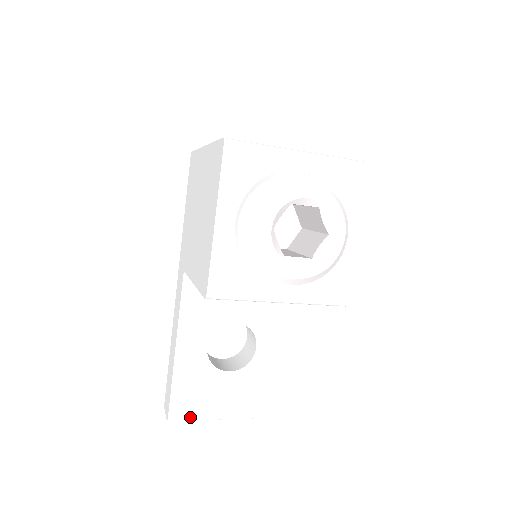
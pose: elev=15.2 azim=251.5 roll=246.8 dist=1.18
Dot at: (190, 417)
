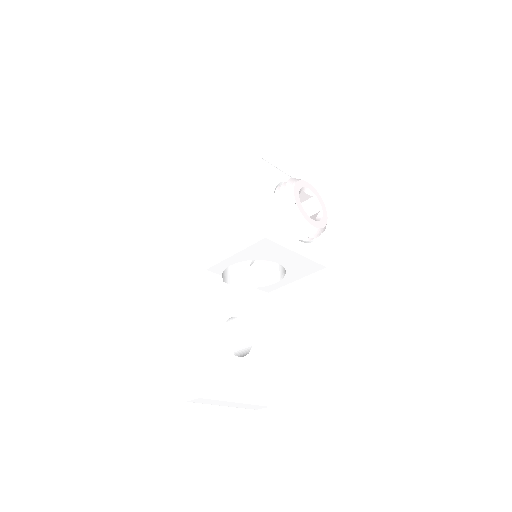
Dot at: (218, 394)
